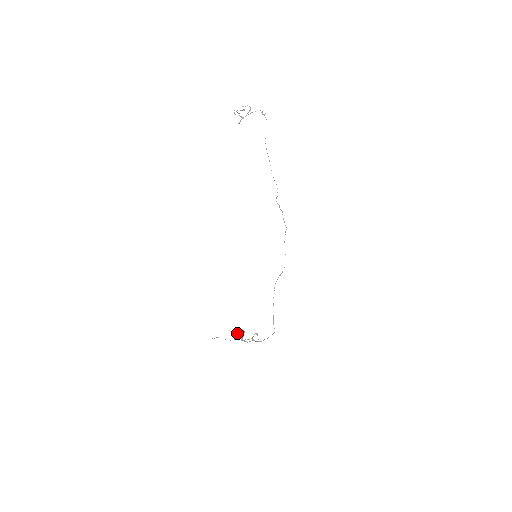
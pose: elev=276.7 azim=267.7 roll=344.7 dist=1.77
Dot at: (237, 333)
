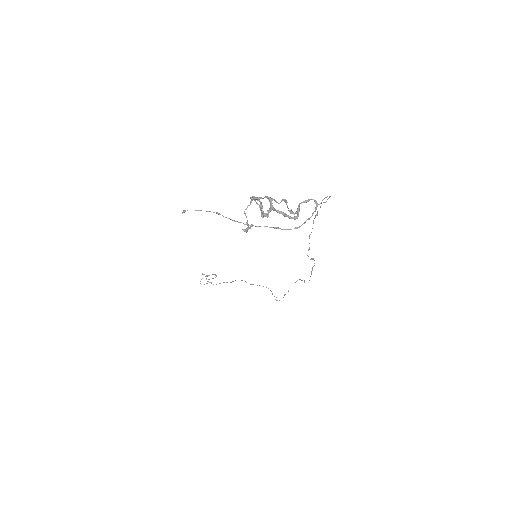
Dot at: occluded
